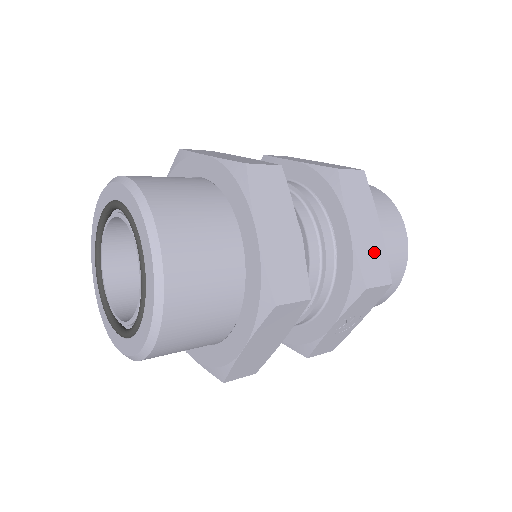
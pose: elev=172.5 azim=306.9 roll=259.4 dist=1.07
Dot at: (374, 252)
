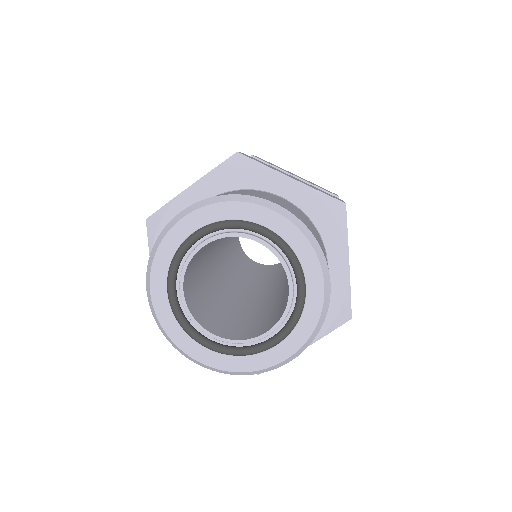
Dot at: (314, 184)
